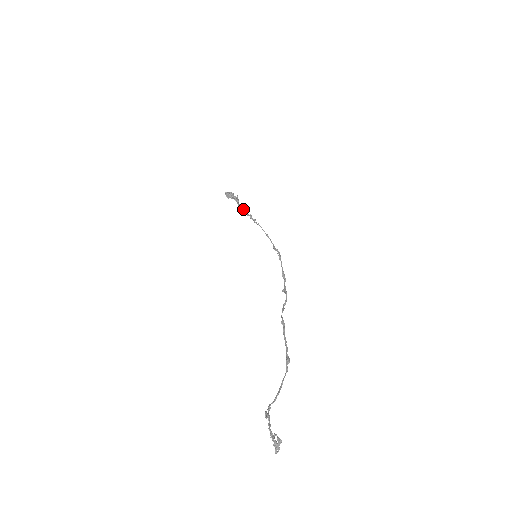
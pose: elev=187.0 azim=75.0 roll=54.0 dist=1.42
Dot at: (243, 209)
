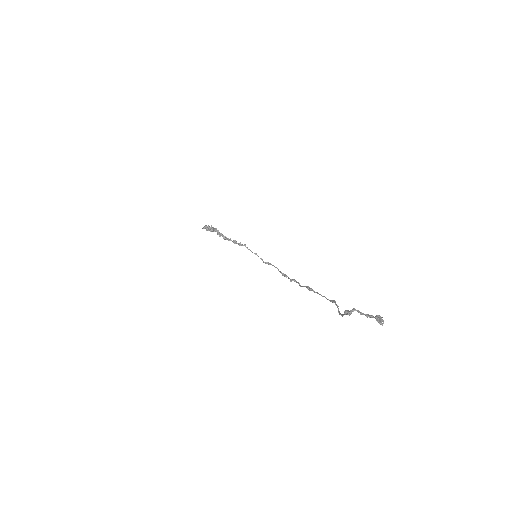
Dot at: (225, 237)
